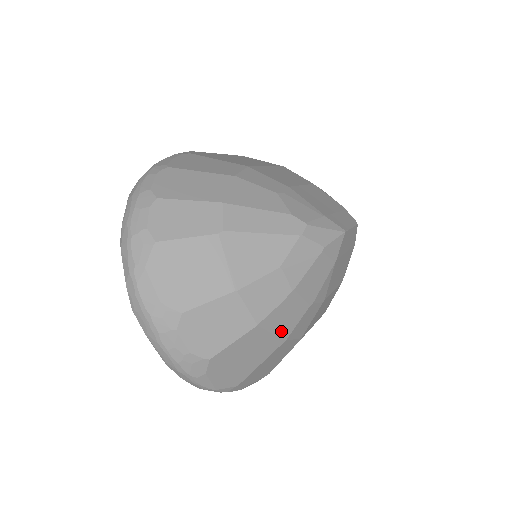
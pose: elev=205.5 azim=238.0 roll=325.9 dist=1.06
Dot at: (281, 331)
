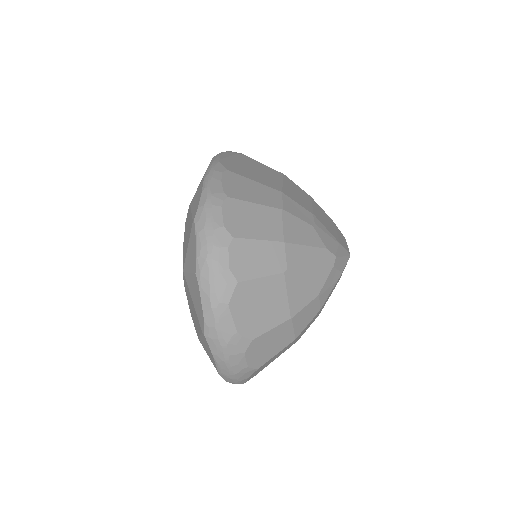
Dot at: (300, 336)
